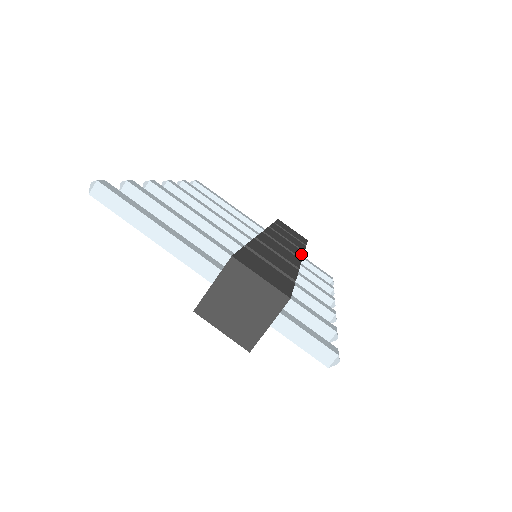
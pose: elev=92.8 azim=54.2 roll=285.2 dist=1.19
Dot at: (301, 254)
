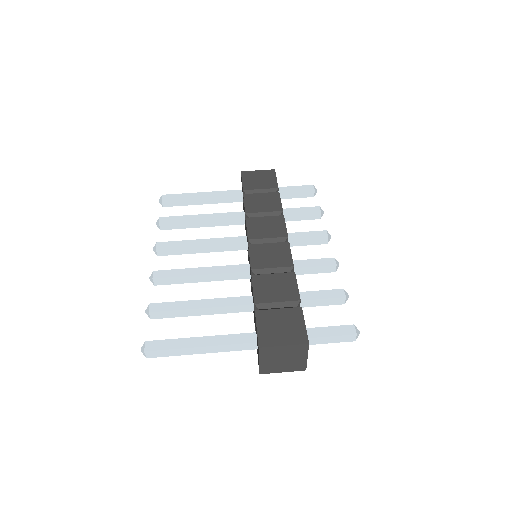
Dot at: (284, 226)
